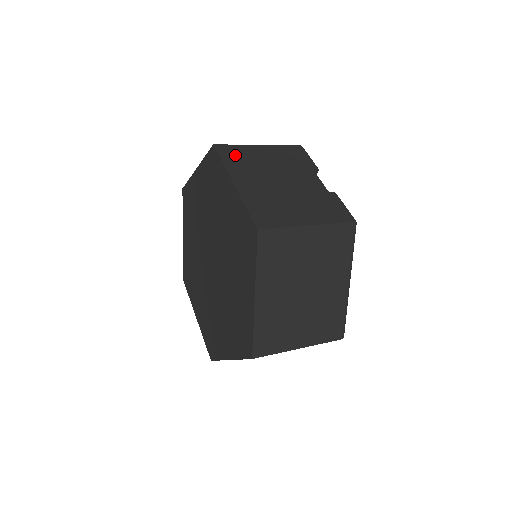
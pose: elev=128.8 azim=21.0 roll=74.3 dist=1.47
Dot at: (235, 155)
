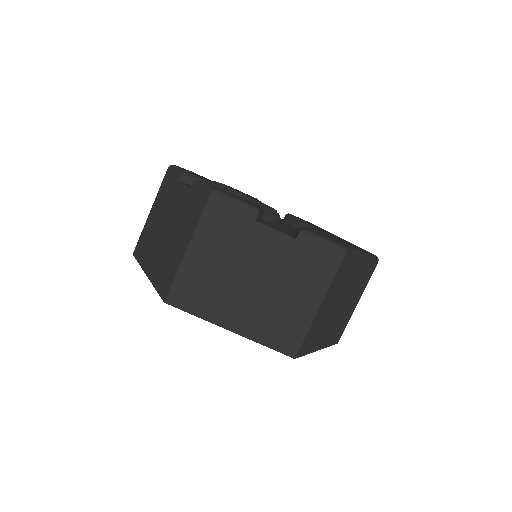
Dot at: (191, 293)
